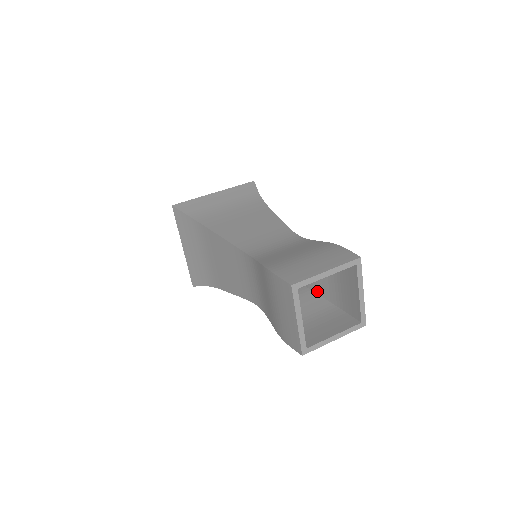
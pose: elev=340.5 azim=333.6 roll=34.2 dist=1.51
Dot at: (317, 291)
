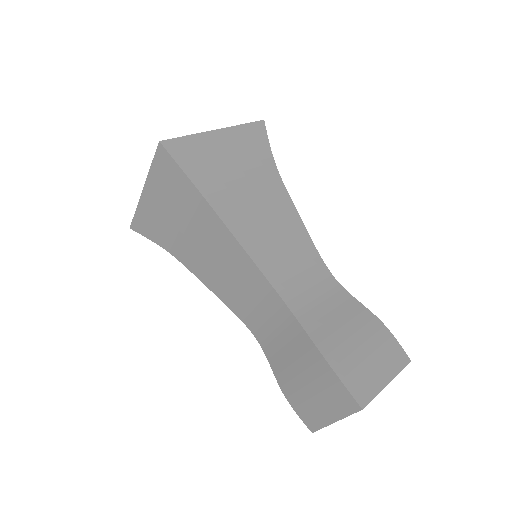
Dot at: occluded
